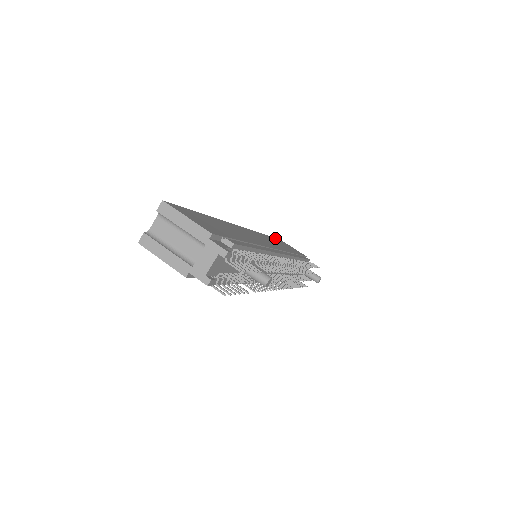
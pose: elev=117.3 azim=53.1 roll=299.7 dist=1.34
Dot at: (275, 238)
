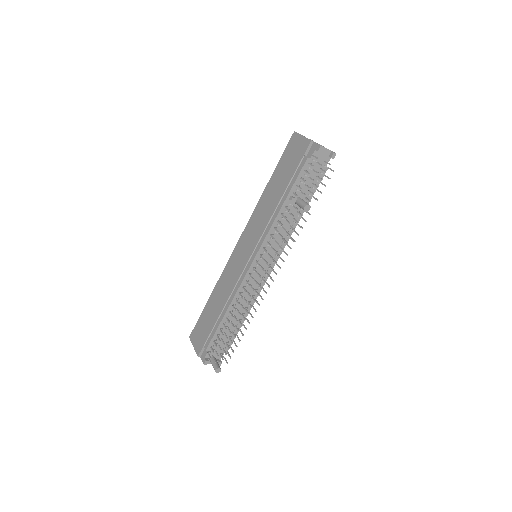
Dot at: occluded
